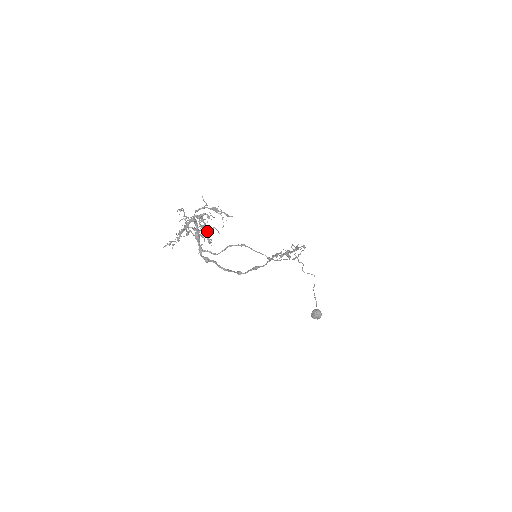
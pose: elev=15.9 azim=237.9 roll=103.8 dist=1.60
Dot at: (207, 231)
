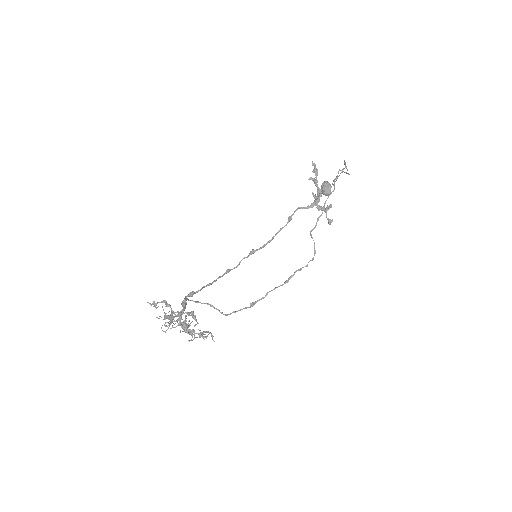
Dot at: (192, 316)
